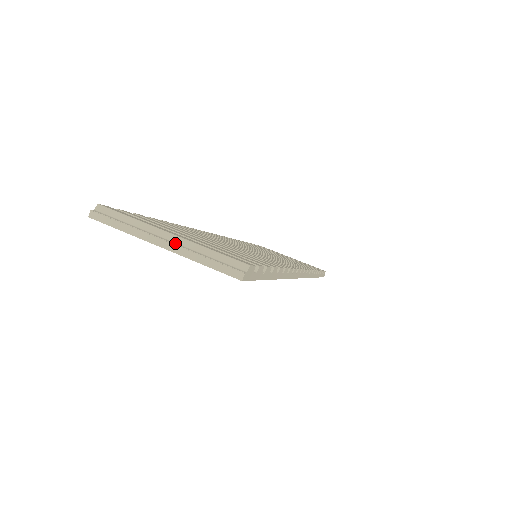
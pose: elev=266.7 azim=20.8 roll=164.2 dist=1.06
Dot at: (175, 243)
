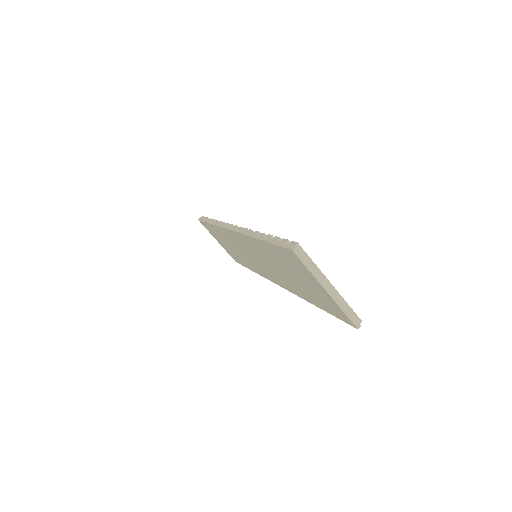
Dot at: (333, 292)
